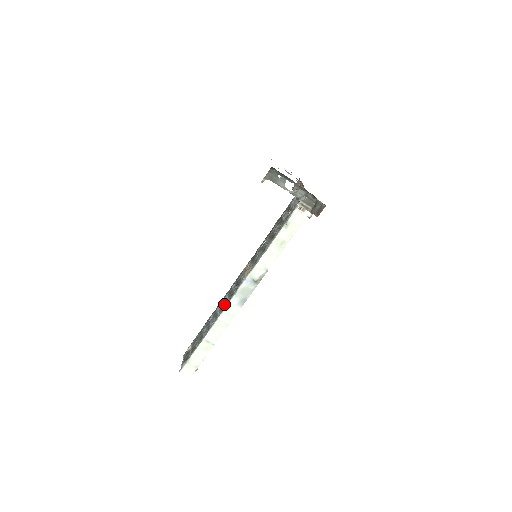
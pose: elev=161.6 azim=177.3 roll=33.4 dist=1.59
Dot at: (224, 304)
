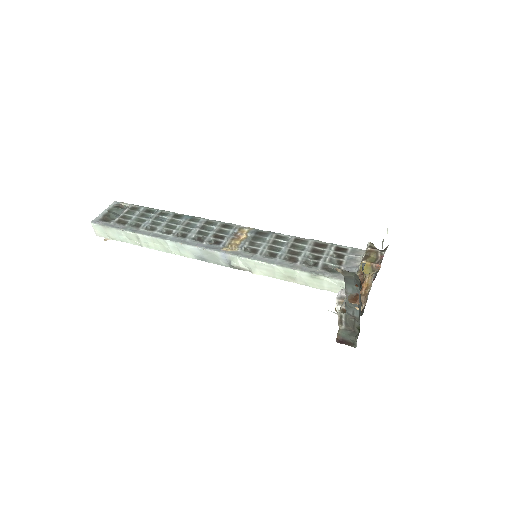
Dot at: (186, 234)
